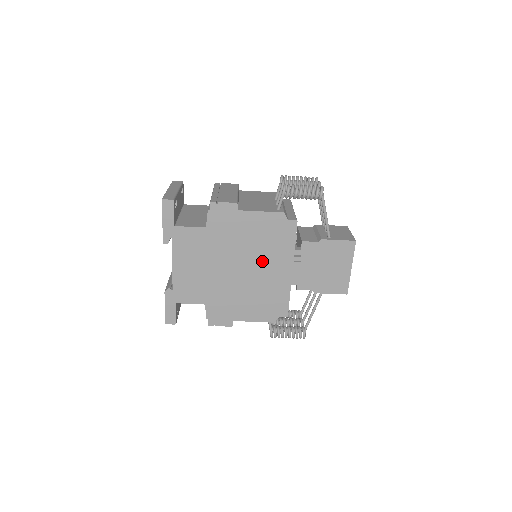
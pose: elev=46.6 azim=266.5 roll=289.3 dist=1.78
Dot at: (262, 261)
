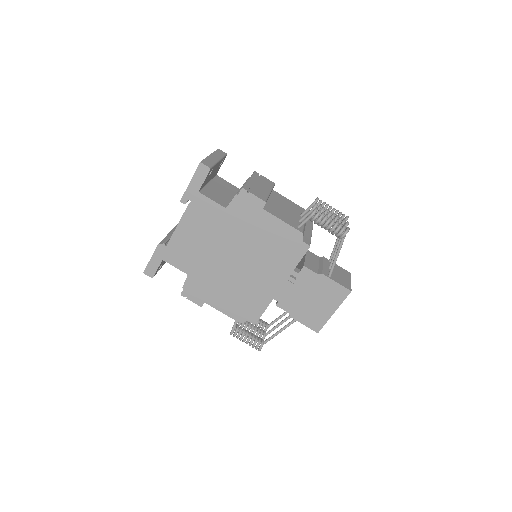
Dot at: (259, 264)
